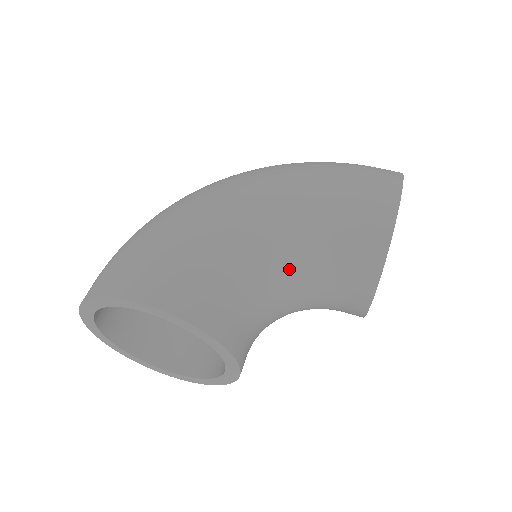
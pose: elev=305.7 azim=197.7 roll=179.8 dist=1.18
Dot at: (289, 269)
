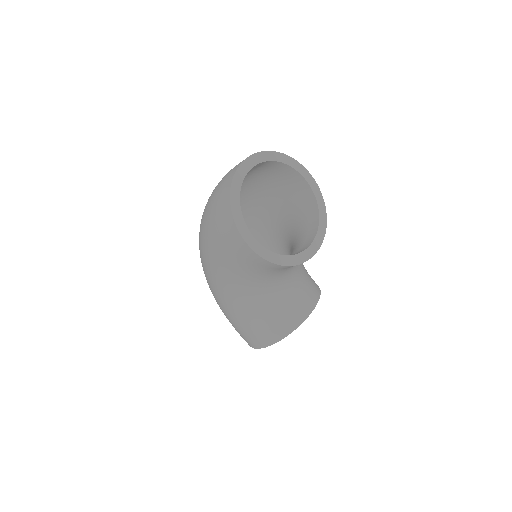
Dot at: (270, 287)
